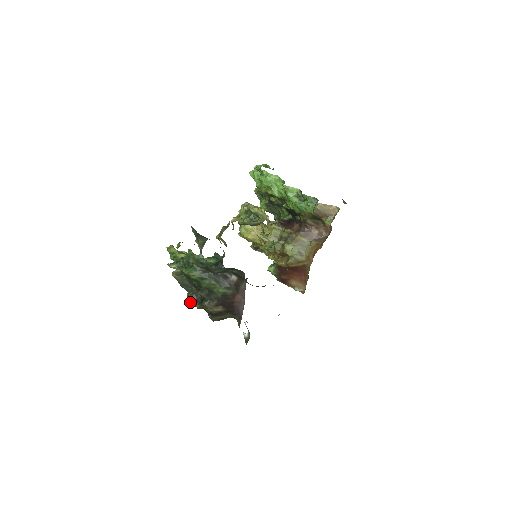
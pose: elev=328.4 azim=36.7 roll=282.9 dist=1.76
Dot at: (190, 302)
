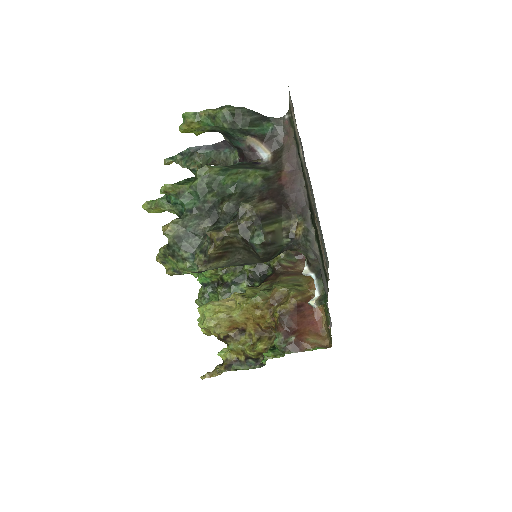
Dot at: (213, 233)
